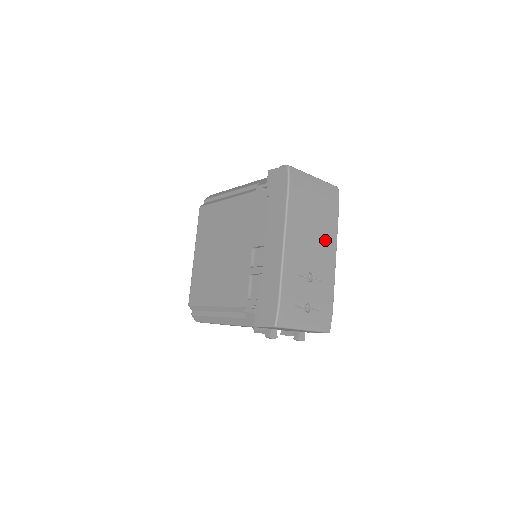
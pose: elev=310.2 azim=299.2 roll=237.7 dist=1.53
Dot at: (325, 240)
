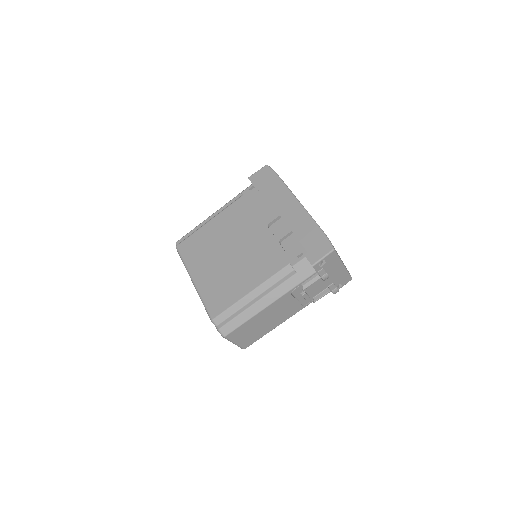
Dot at: occluded
